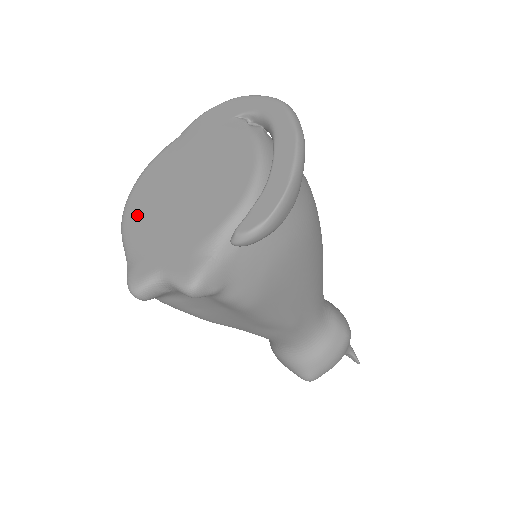
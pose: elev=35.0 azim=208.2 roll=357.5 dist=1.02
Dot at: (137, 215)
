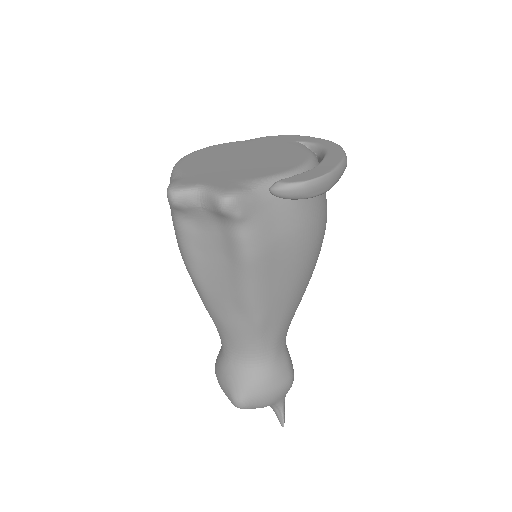
Dot at: (194, 161)
